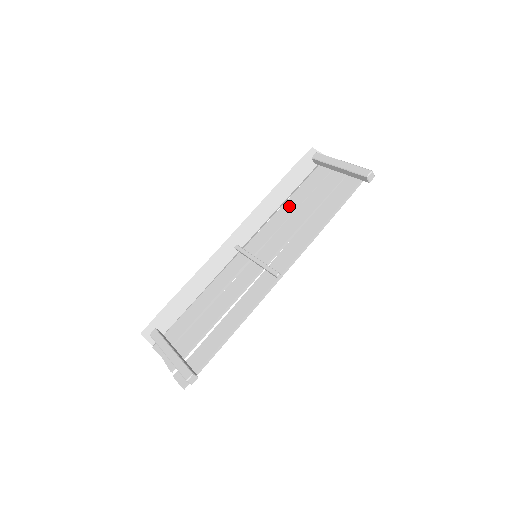
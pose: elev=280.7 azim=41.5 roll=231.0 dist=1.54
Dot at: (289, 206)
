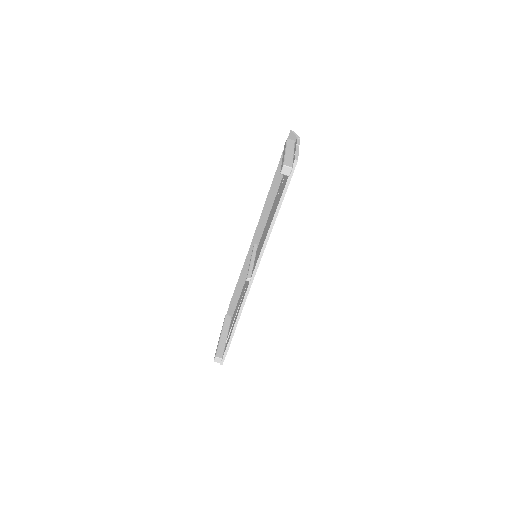
Dot at: occluded
